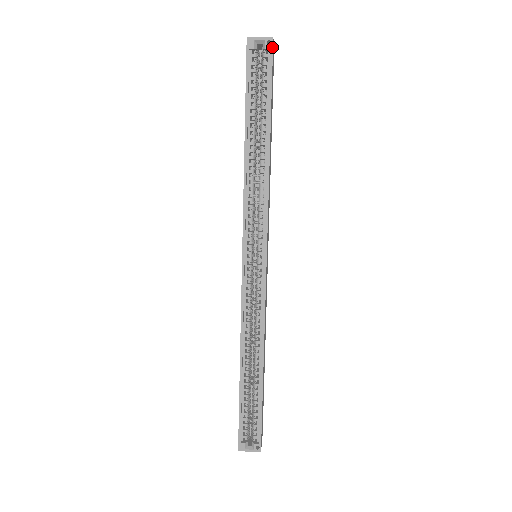
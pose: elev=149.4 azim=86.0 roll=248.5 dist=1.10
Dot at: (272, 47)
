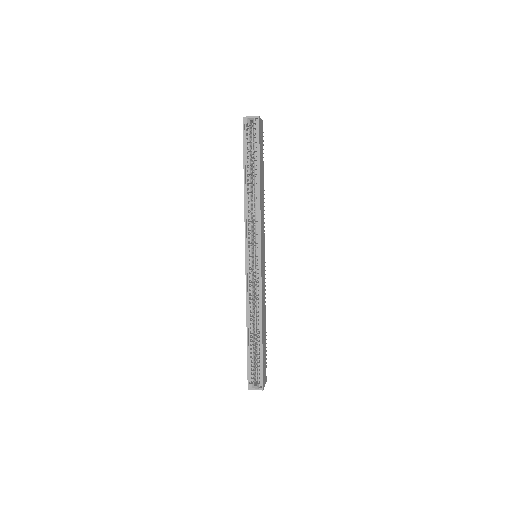
Dot at: (259, 122)
